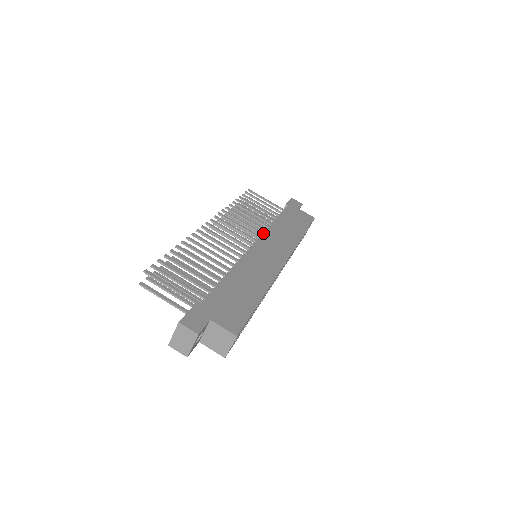
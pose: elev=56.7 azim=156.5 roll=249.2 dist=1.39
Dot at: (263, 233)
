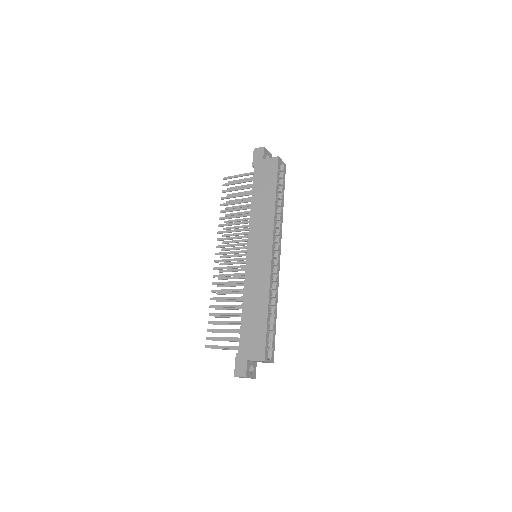
Dot at: (248, 234)
